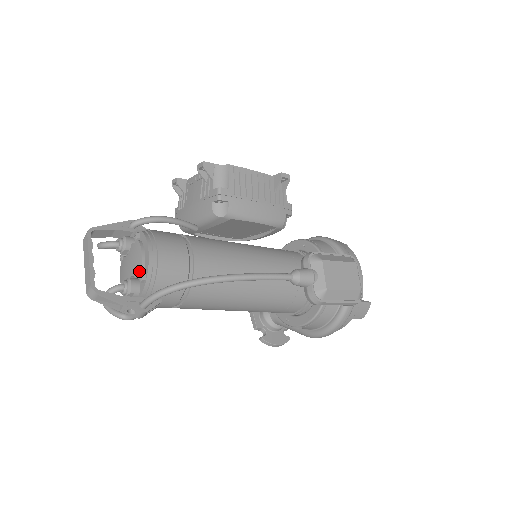
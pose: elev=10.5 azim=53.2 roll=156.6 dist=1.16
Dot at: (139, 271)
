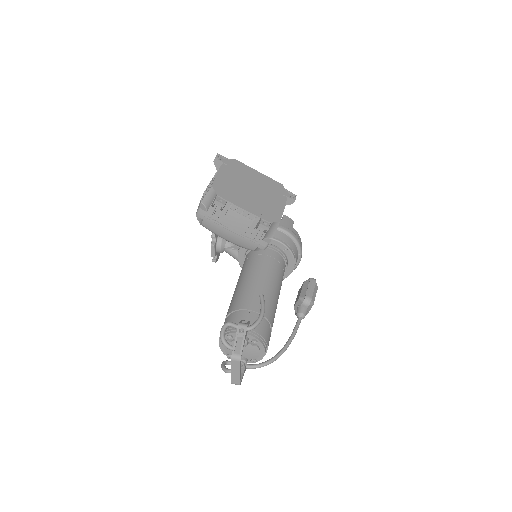
Dot at: (253, 358)
